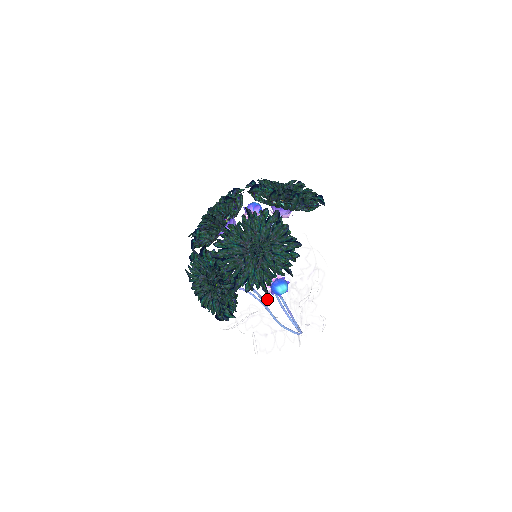
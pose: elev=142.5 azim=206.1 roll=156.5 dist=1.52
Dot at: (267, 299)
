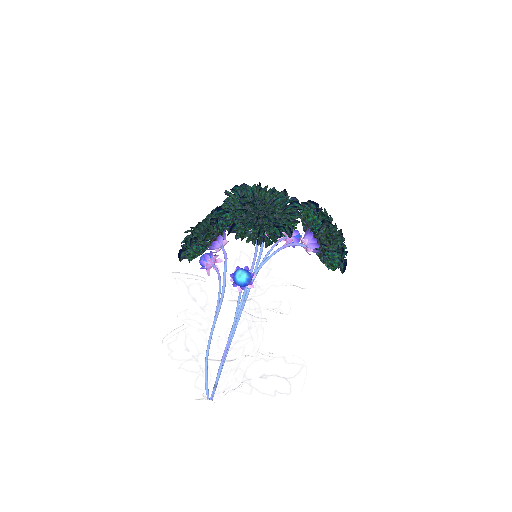
Dot at: (224, 306)
